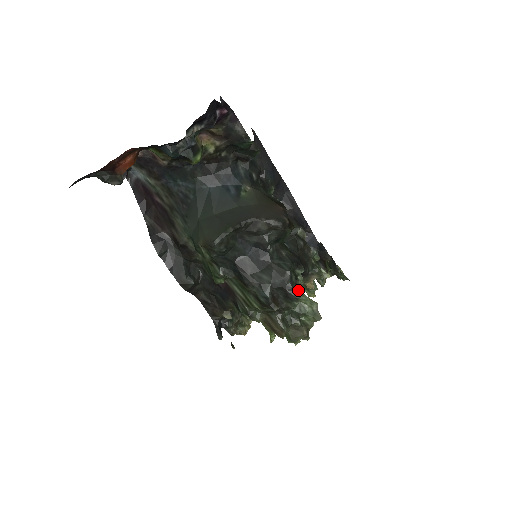
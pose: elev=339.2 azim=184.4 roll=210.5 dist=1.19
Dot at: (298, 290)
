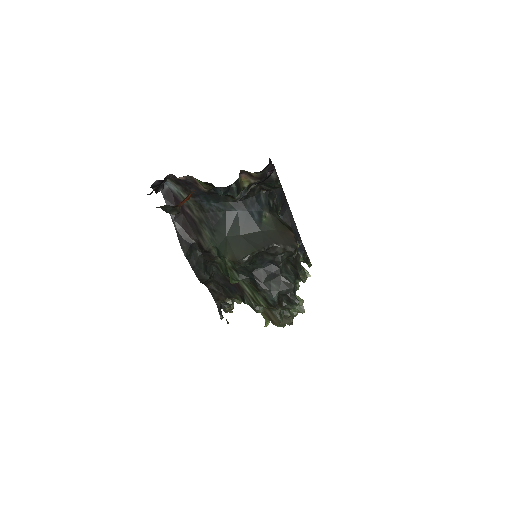
Dot at: occluded
